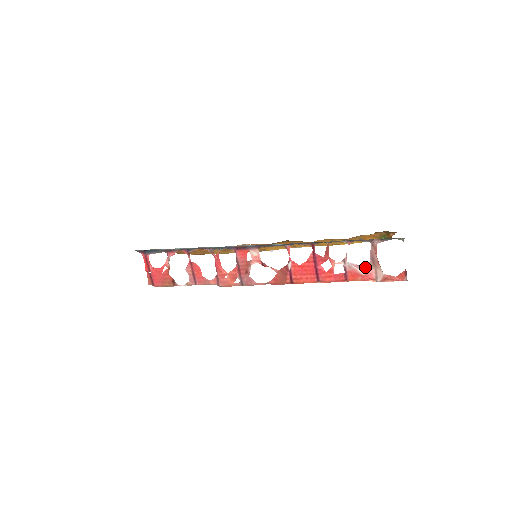
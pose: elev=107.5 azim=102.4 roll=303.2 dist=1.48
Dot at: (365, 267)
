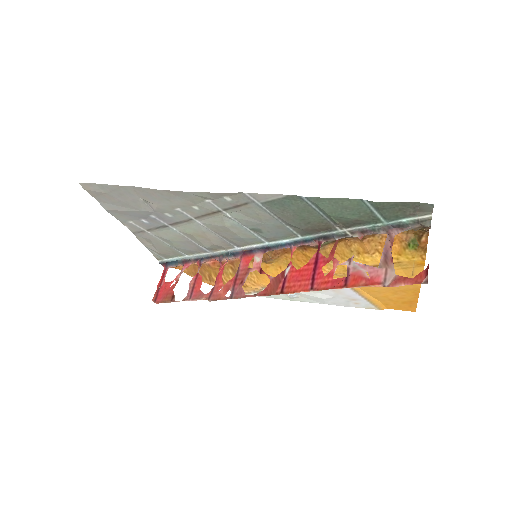
Dot at: (373, 267)
